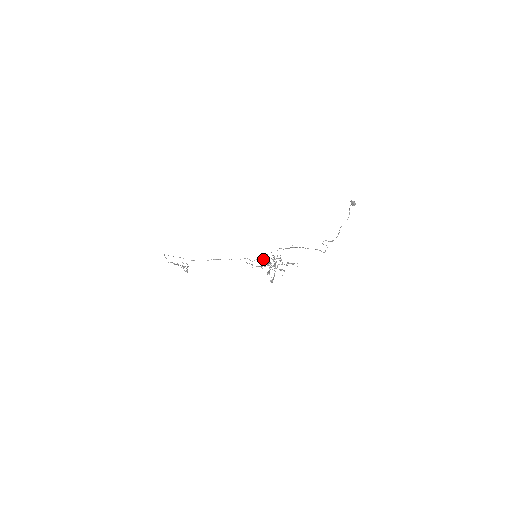
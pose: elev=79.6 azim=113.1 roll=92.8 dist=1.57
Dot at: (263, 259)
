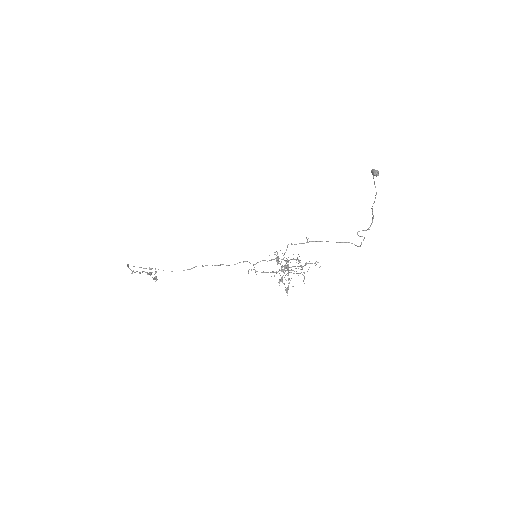
Dot at: (269, 260)
